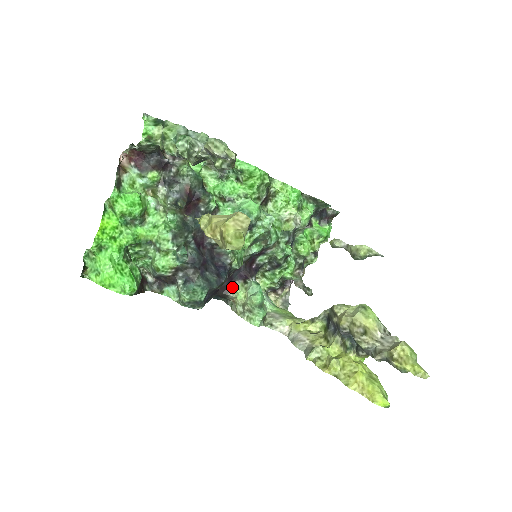
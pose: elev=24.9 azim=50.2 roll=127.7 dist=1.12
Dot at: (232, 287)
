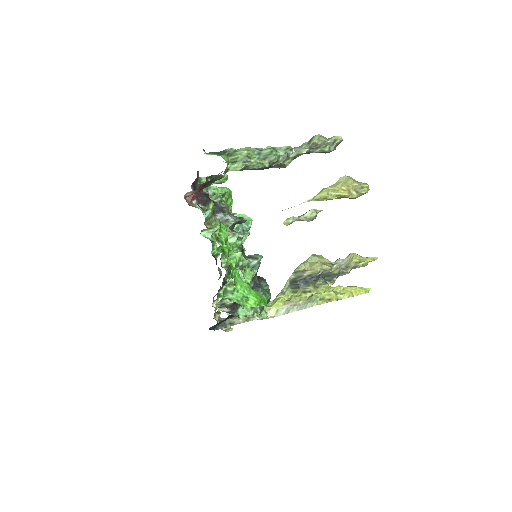
Dot at: occluded
